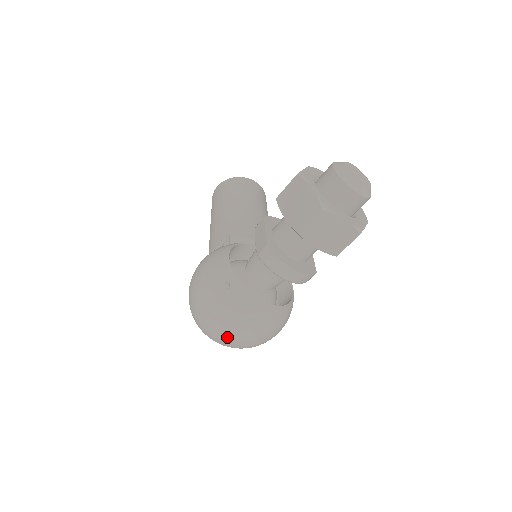
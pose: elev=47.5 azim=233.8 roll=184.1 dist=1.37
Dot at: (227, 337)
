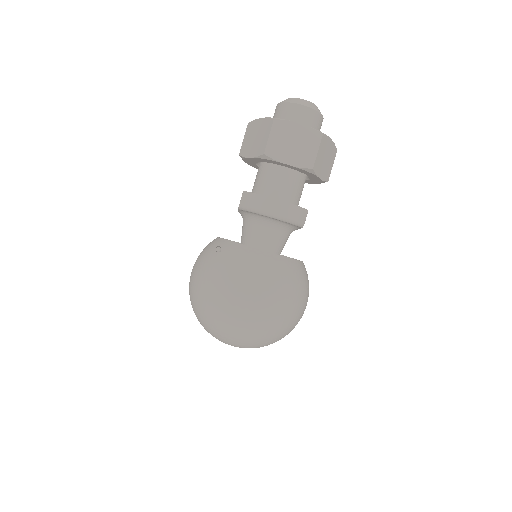
Dot at: (236, 307)
